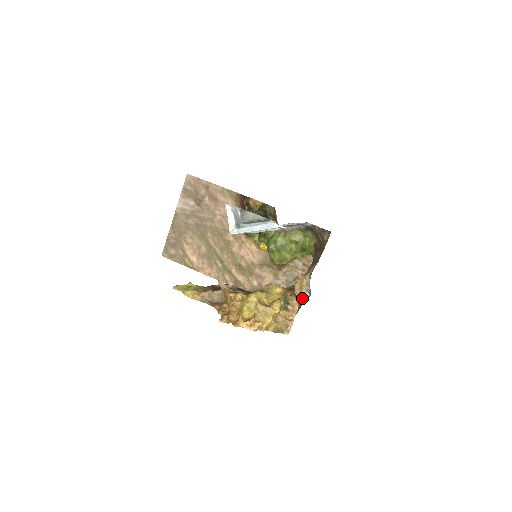
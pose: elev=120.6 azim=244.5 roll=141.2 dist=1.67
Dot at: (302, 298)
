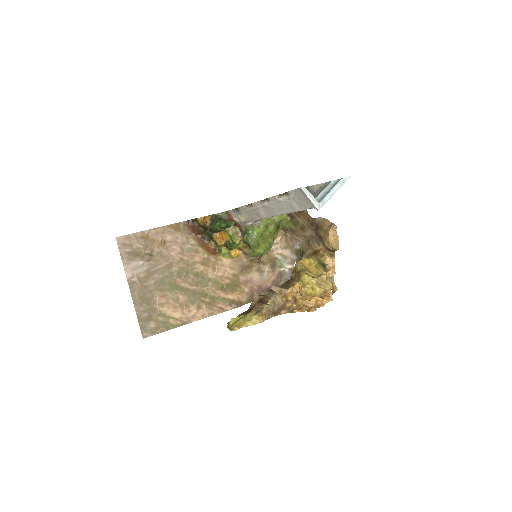
Dot at: (289, 272)
